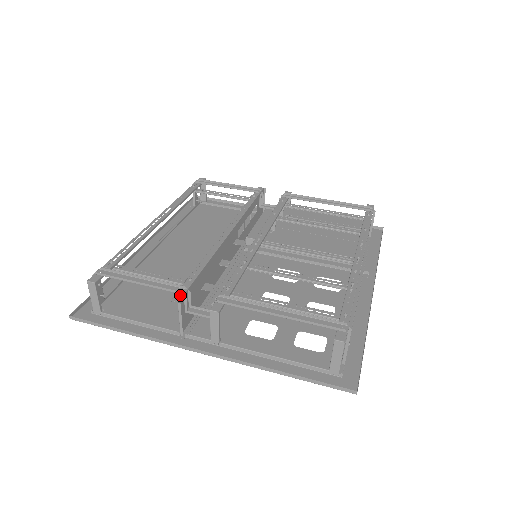
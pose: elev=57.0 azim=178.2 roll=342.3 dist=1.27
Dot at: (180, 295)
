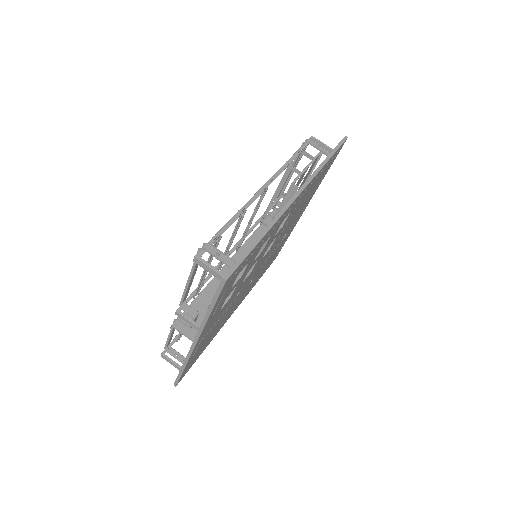
Dot at: (175, 321)
